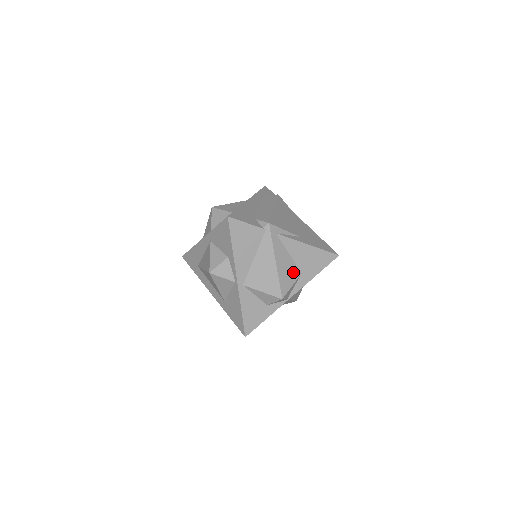
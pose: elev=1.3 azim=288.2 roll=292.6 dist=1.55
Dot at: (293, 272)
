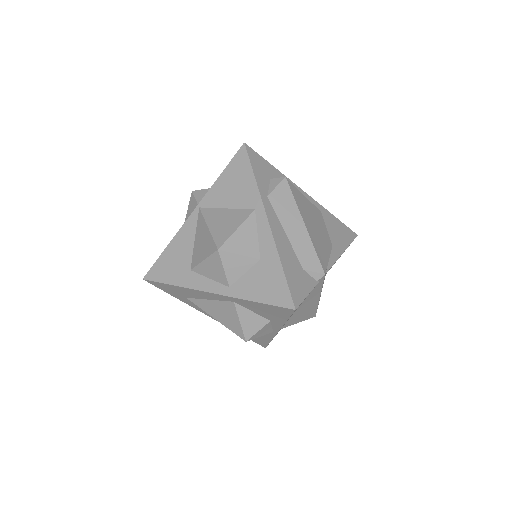
Dot at: occluded
